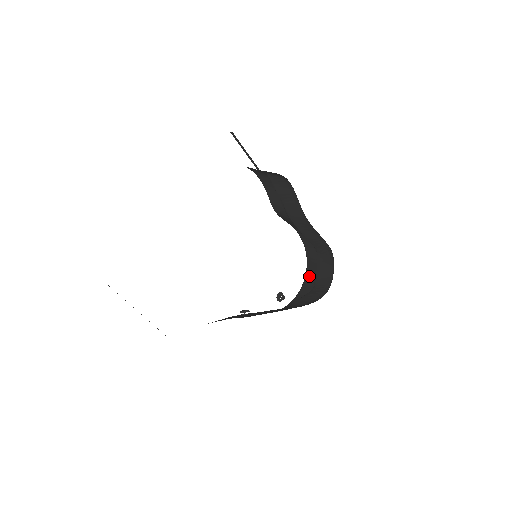
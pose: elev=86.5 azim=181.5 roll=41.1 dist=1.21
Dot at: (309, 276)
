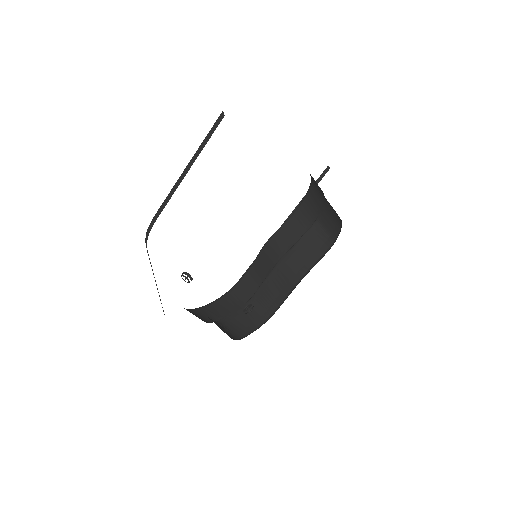
Dot at: (217, 308)
